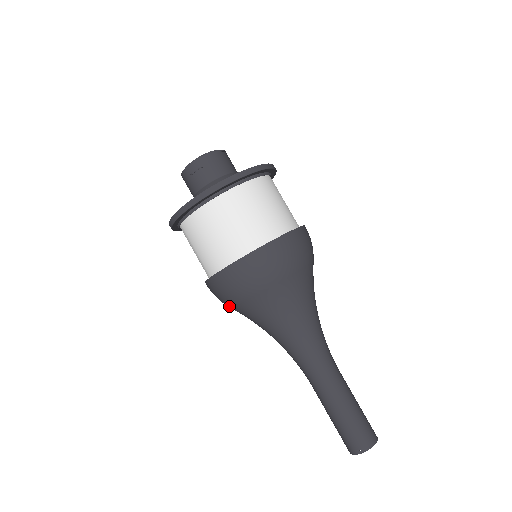
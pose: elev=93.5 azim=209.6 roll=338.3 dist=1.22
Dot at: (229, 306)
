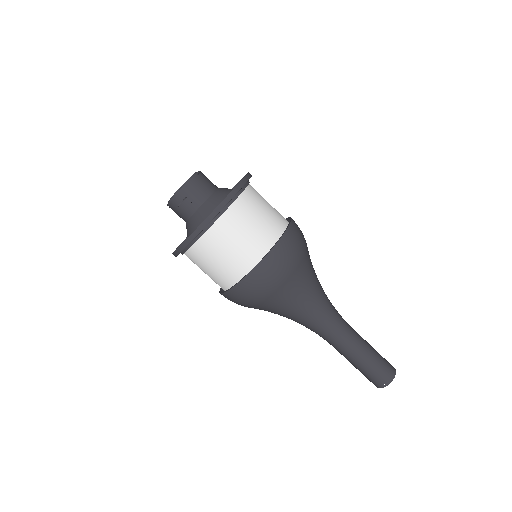
Dot at: occluded
